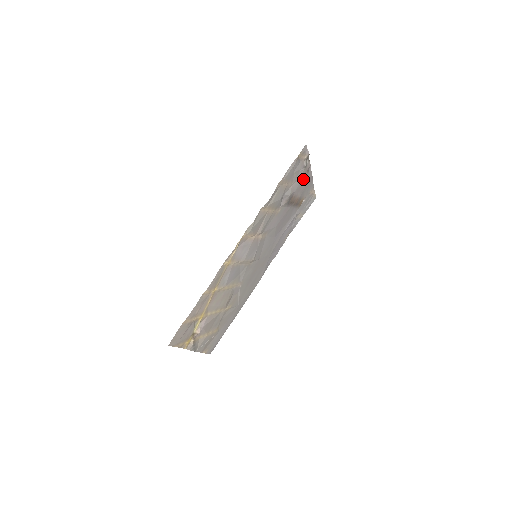
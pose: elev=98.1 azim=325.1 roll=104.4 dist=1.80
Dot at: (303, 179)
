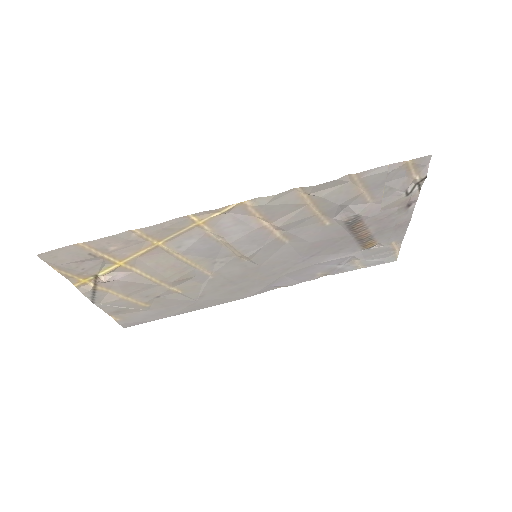
Dot at: (393, 211)
